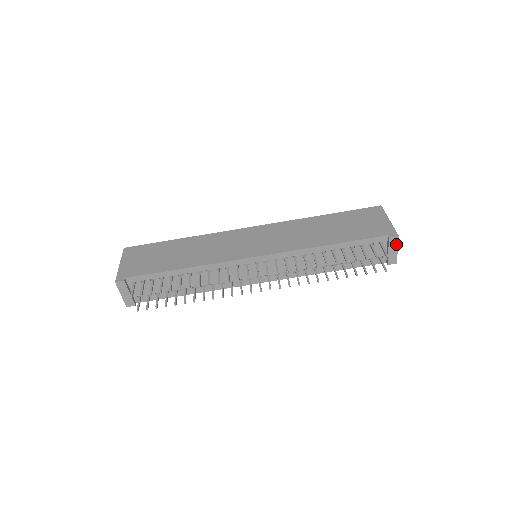
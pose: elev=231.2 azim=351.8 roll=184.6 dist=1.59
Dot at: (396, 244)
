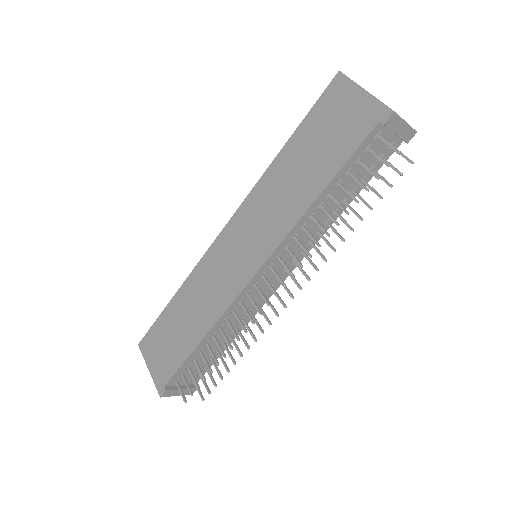
Dot at: (398, 120)
